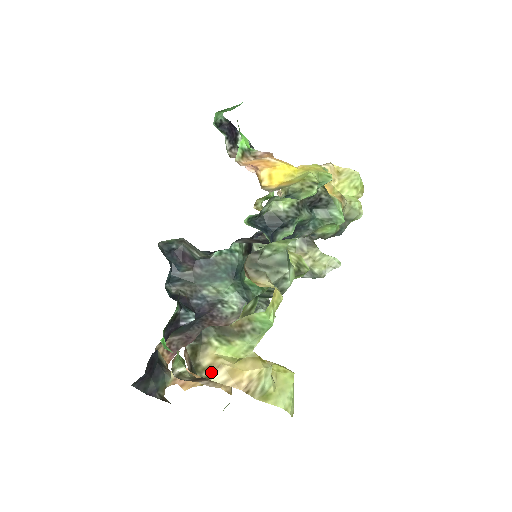
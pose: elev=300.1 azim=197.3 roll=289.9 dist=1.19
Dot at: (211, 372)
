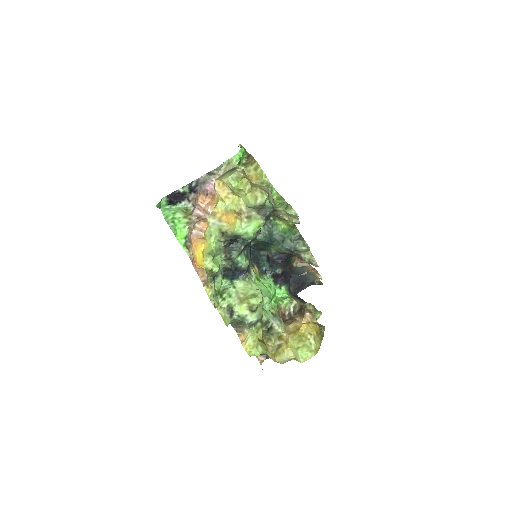
Dot at: occluded
